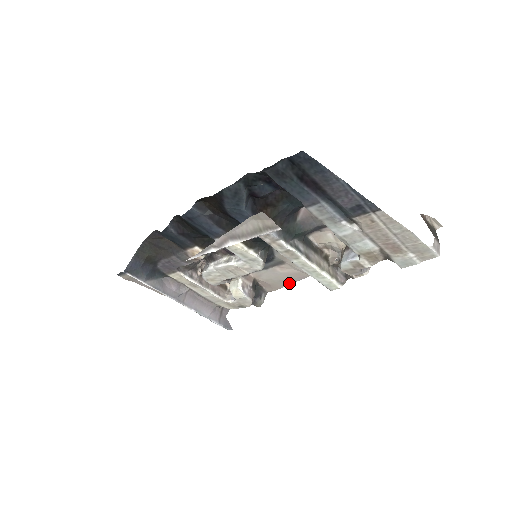
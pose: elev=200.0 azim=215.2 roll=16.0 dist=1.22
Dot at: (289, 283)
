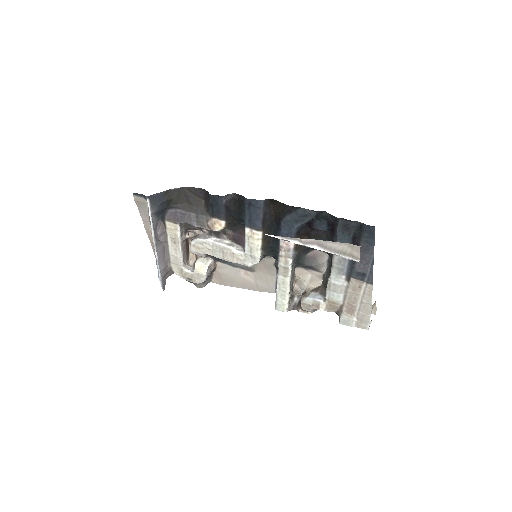
Dot at: (237, 286)
